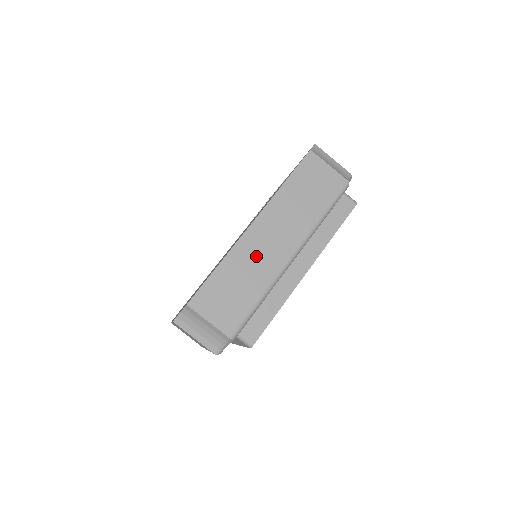
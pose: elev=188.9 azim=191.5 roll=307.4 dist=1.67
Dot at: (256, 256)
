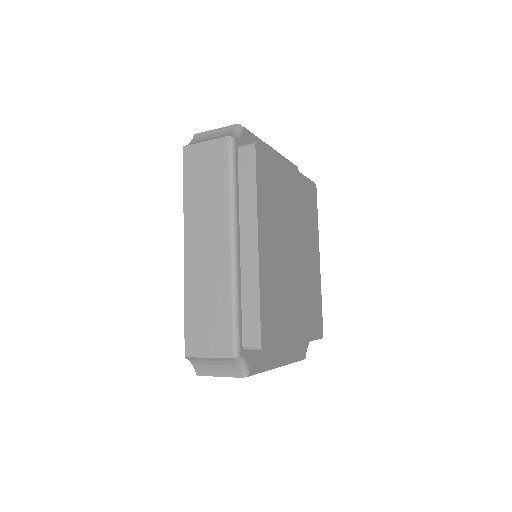
Dot at: (205, 272)
